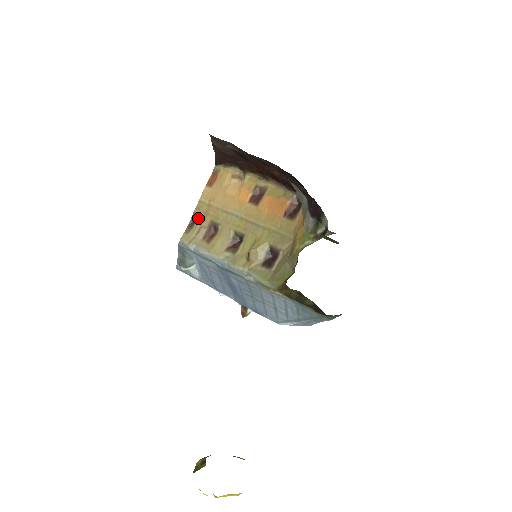
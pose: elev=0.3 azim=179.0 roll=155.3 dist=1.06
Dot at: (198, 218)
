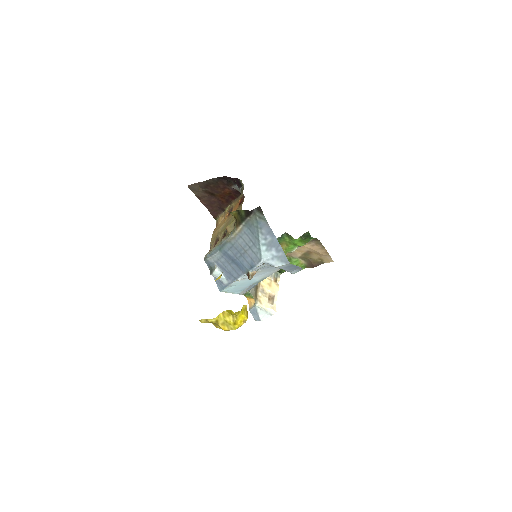
Dot at: (212, 244)
